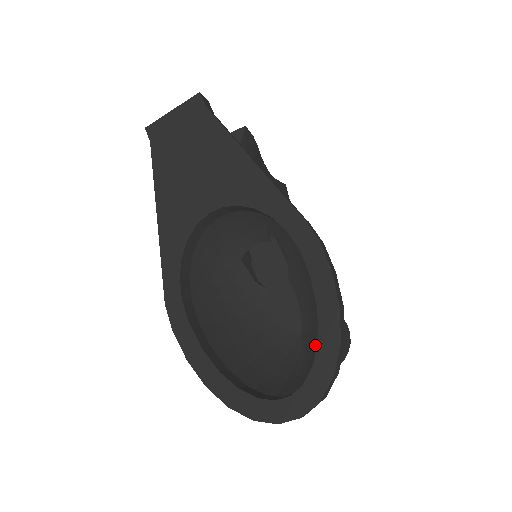
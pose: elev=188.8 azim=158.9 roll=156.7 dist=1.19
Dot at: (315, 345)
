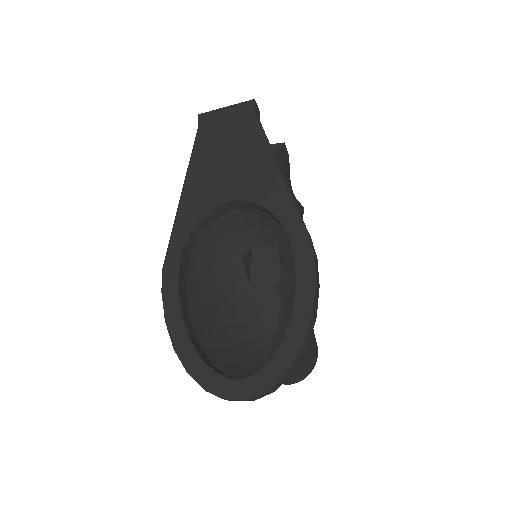
Dot at: occluded
